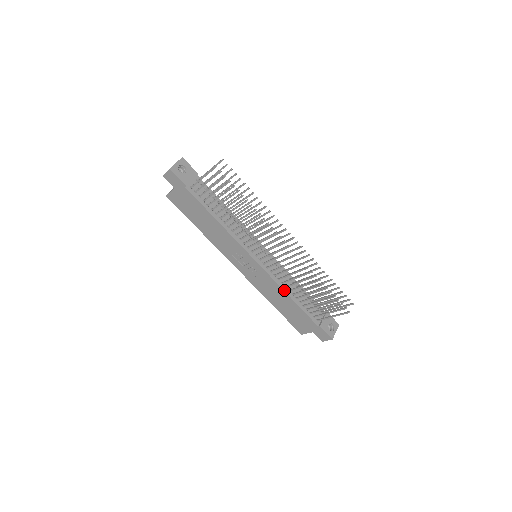
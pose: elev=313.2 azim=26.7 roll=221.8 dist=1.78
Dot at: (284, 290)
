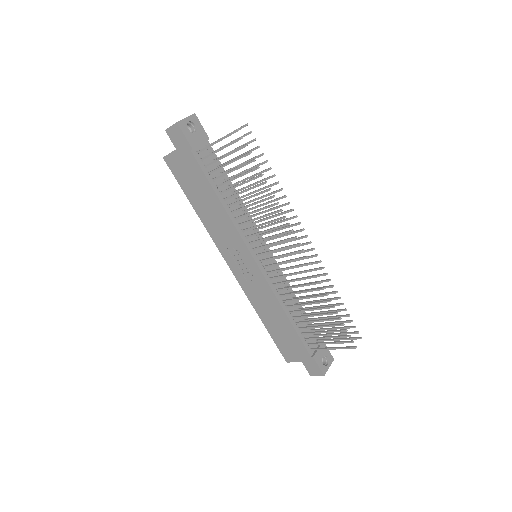
Dot at: (281, 304)
